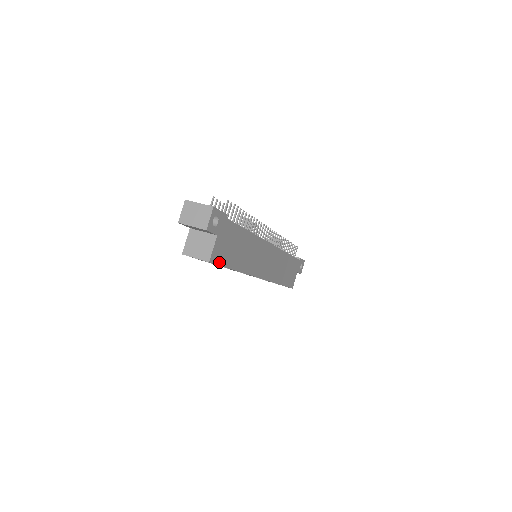
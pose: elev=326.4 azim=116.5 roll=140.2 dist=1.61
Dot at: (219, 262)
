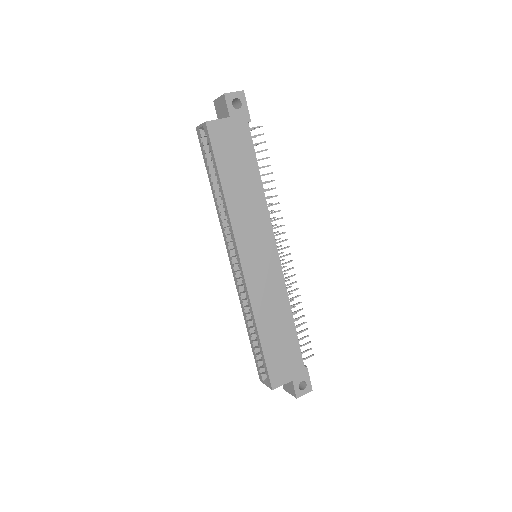
Dot at: (214, 143)
